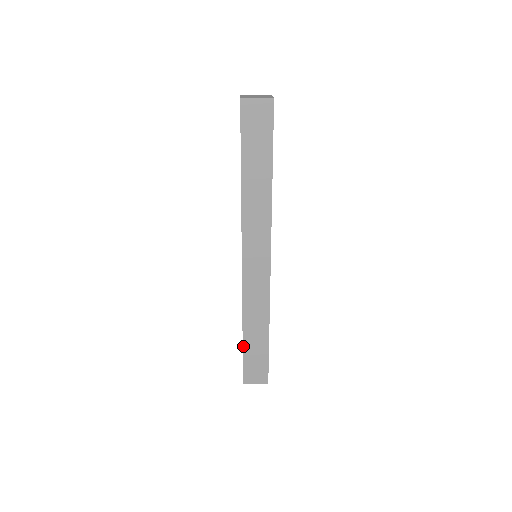
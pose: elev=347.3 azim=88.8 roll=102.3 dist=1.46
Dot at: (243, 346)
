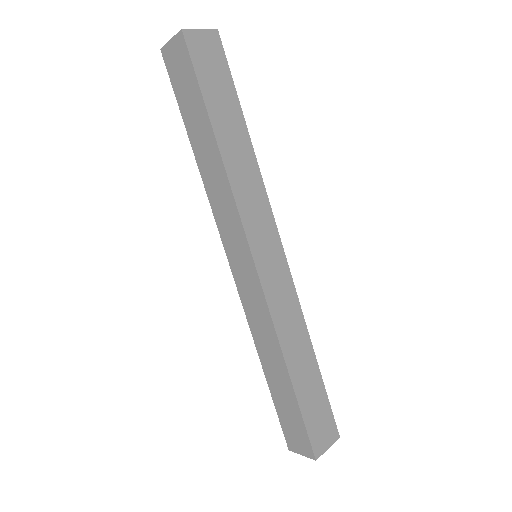
Dot at: (270, 389)
